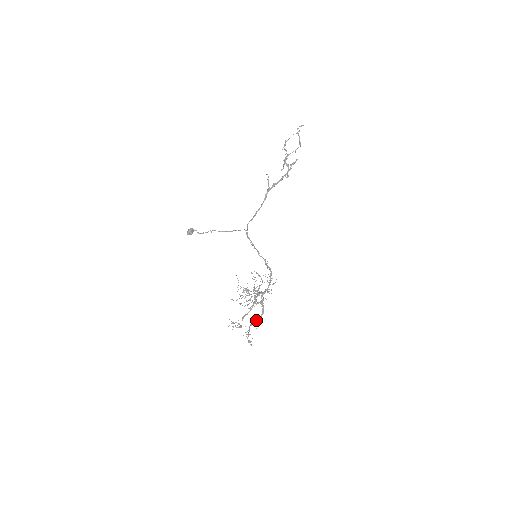
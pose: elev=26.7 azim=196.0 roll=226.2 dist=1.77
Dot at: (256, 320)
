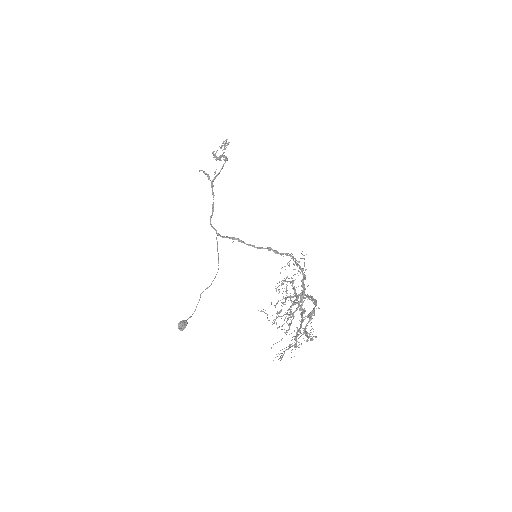
Dot at: (308, 314)
